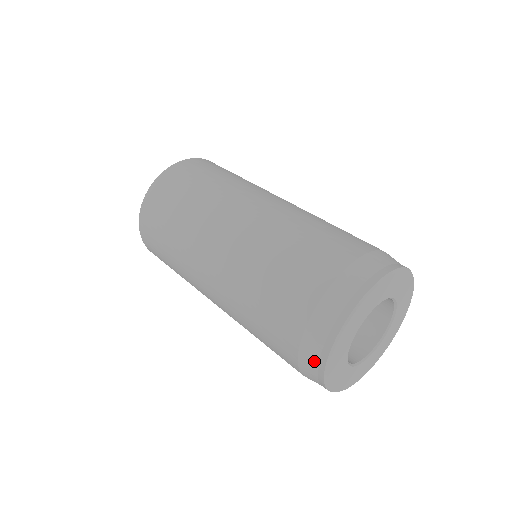
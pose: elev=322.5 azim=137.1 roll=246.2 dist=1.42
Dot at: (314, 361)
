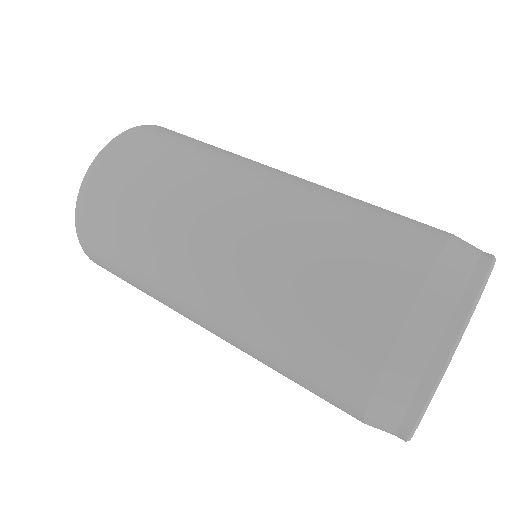
Dot at: (389, 430)
